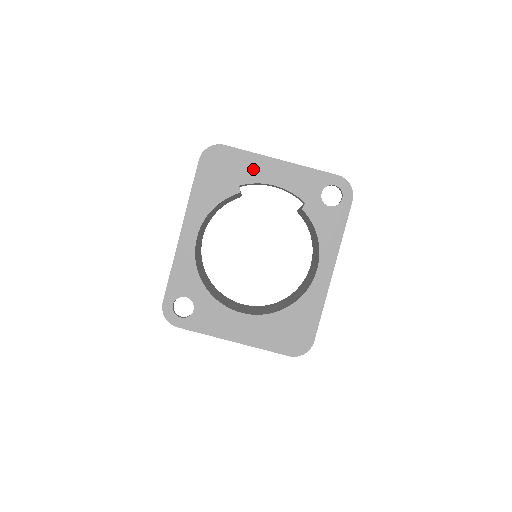
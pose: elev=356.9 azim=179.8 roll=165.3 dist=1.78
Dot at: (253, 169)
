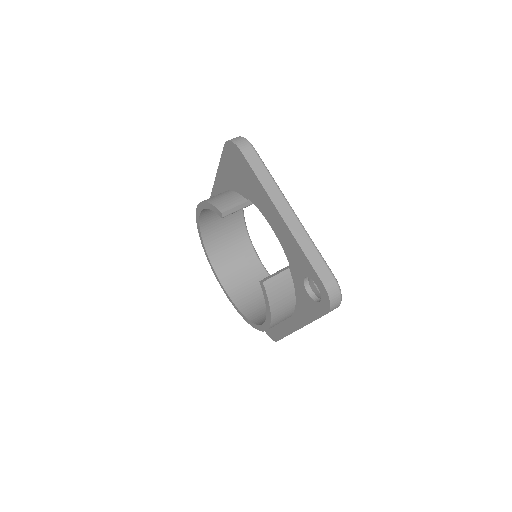
Dot at: (259, 197)
